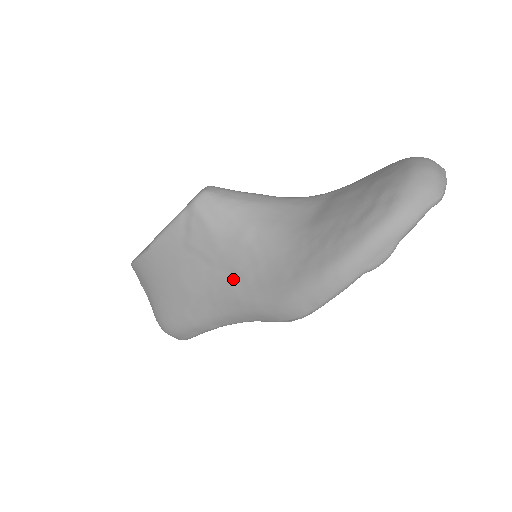
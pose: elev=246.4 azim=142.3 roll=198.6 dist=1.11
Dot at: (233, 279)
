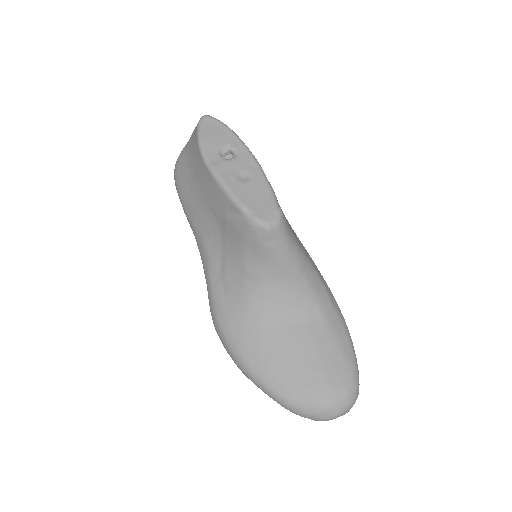
Dot at: (220, 264)
